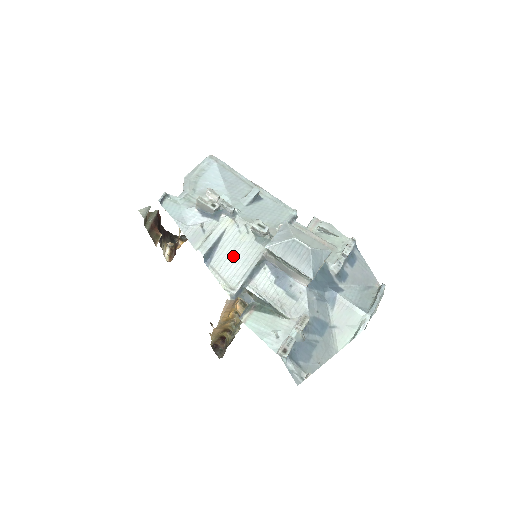
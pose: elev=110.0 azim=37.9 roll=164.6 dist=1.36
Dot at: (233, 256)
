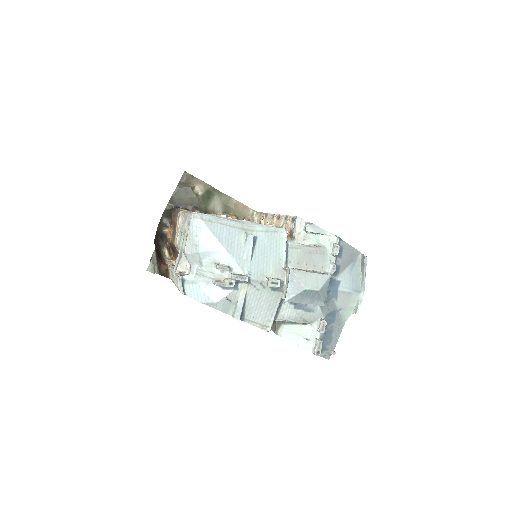
Dot at: (259, 307)
